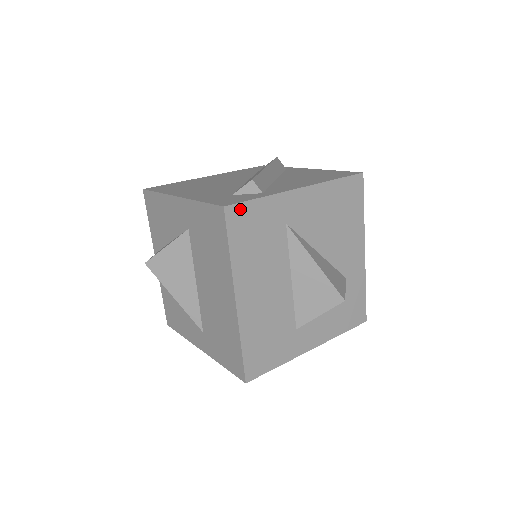
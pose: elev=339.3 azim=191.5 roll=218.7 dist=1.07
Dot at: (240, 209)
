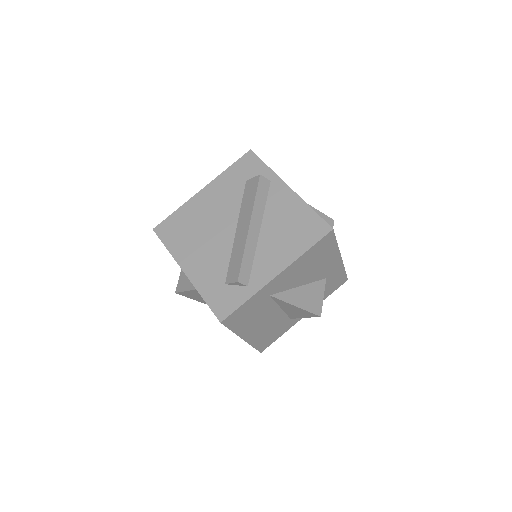
Dot at: (233, 315)
